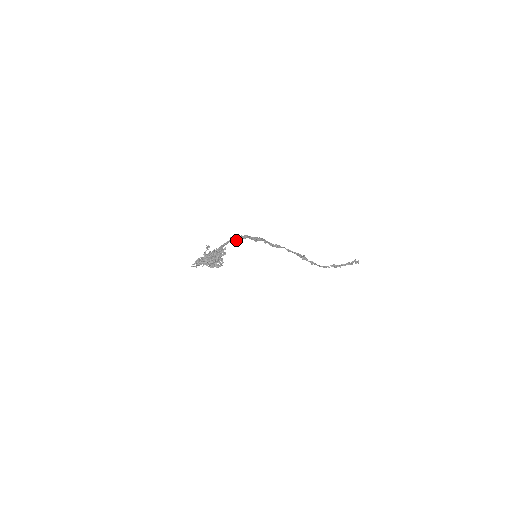
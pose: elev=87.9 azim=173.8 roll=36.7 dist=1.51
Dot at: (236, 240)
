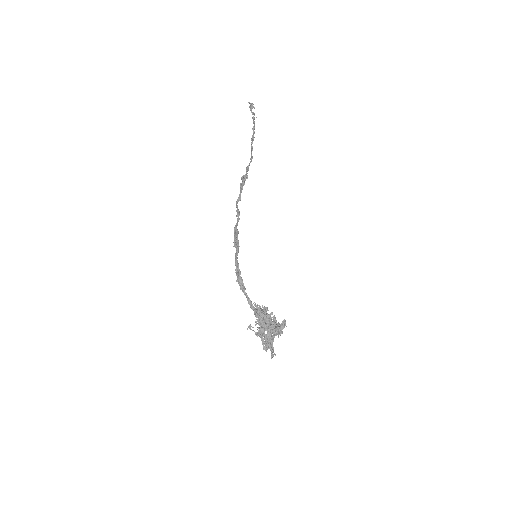
Dot at: (242, 281)
